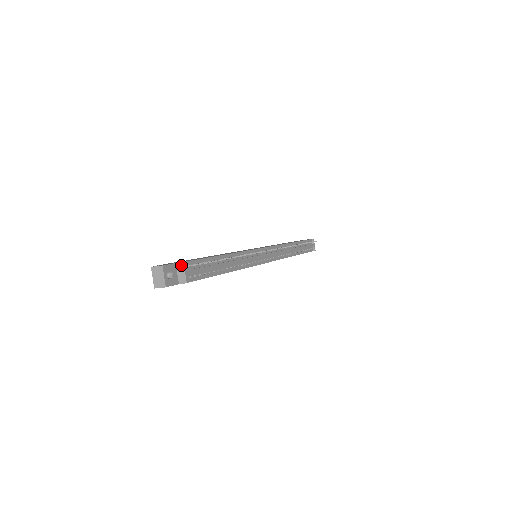
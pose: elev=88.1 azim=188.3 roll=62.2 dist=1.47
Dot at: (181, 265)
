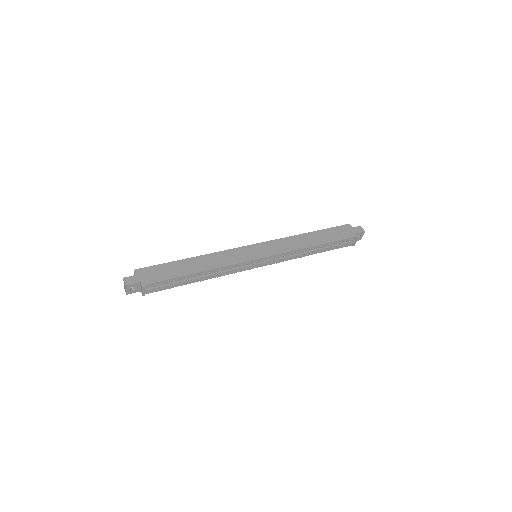
Dot at: (141, 286)
